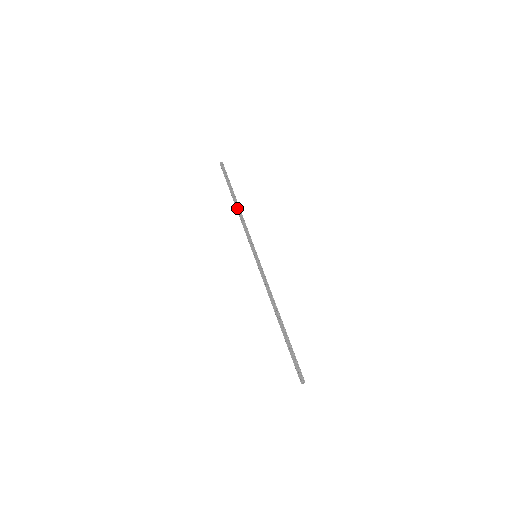
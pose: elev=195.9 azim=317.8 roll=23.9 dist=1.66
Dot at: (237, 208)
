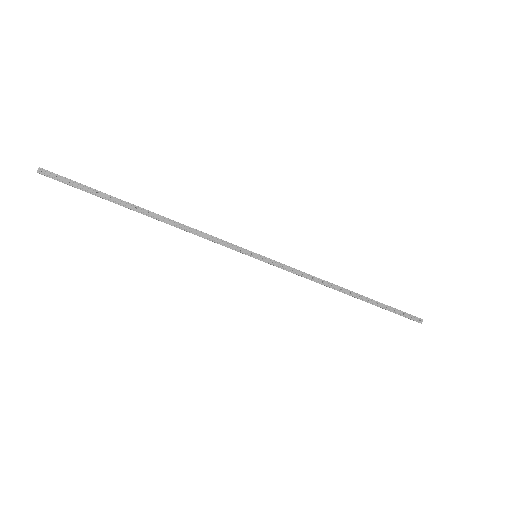
Dot at: (161, 218)
